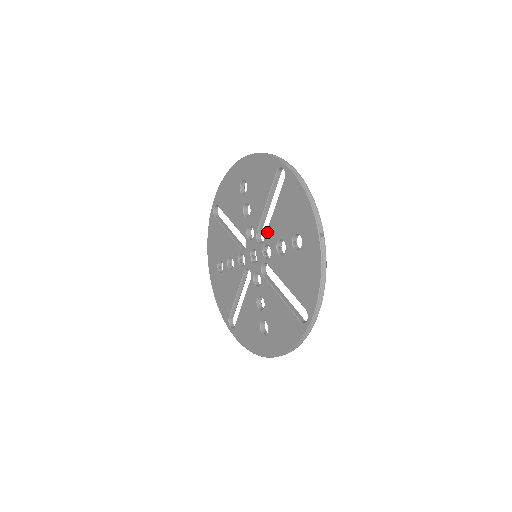
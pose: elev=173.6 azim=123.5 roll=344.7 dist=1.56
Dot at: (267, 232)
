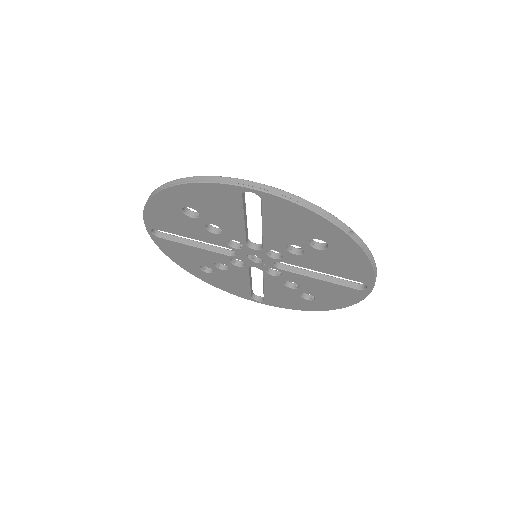
Dot at: (264, 242)
